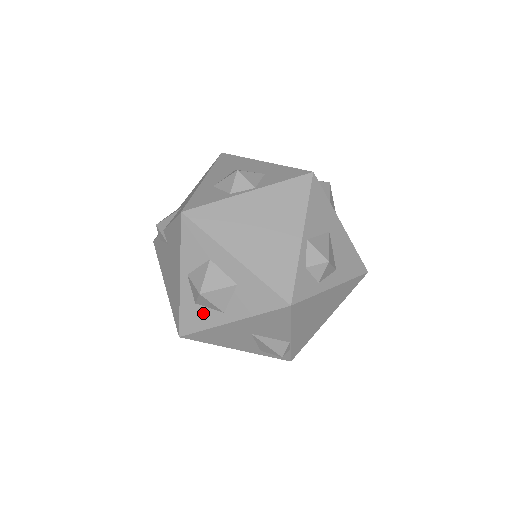
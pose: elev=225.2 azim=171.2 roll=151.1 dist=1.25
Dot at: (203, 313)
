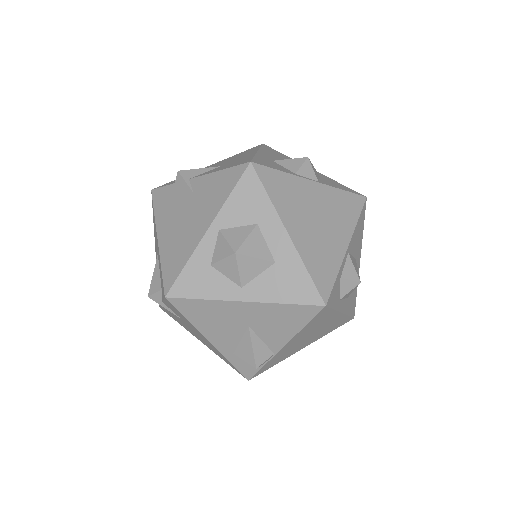
Dot at: (214, 279)
